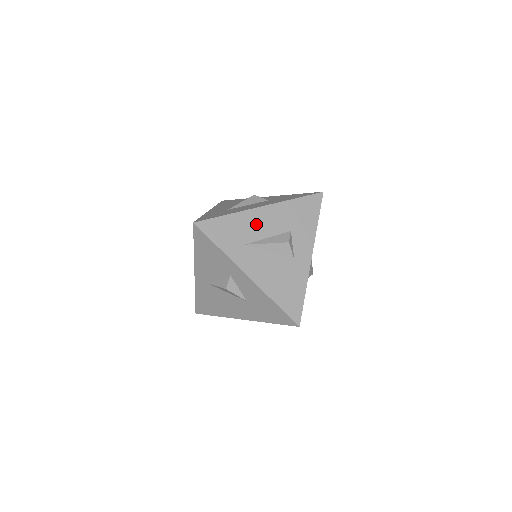
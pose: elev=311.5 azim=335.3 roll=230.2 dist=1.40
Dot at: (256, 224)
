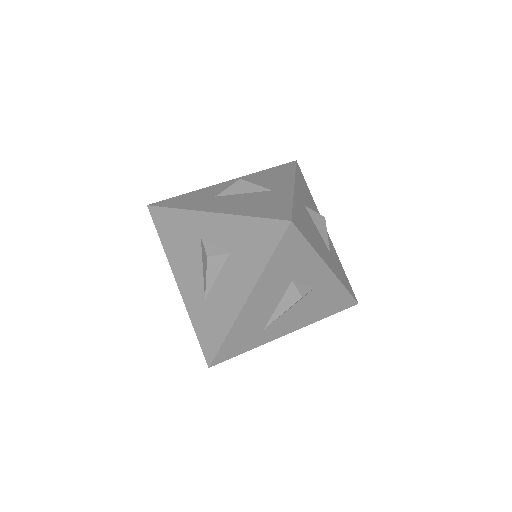
Dot at: (256, 314)
